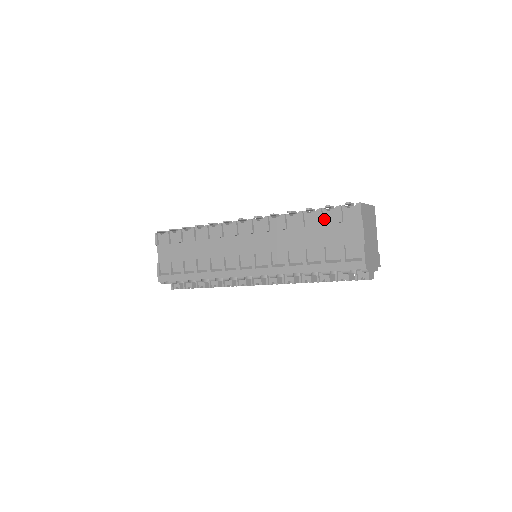
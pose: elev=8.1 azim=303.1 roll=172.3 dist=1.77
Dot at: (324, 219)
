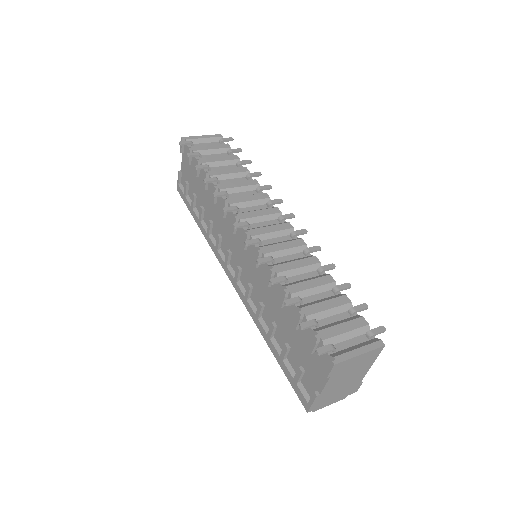
Dot at: occluded
